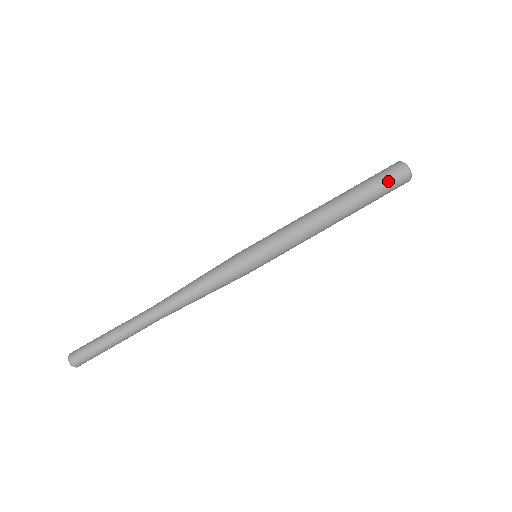
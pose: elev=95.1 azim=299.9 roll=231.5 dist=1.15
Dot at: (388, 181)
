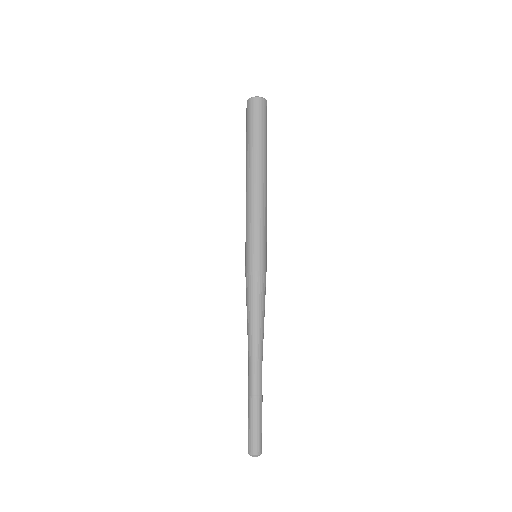
Dot at: (262, 119)
